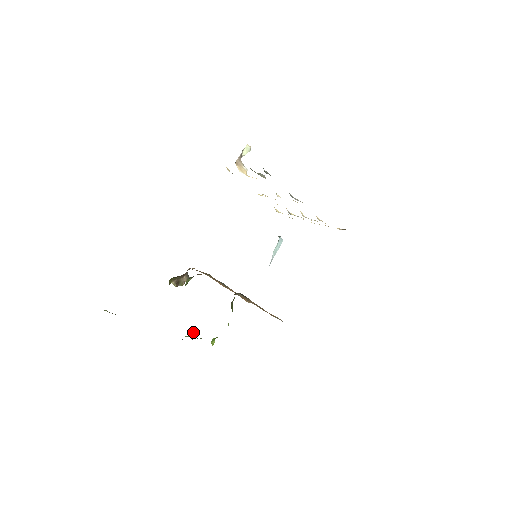
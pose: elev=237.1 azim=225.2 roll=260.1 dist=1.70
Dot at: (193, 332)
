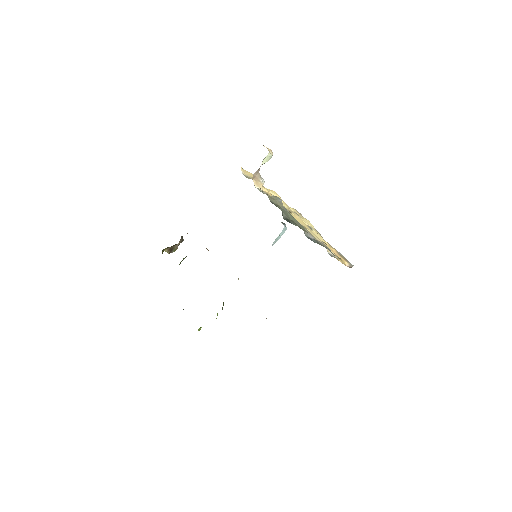
Dot at: occluded
